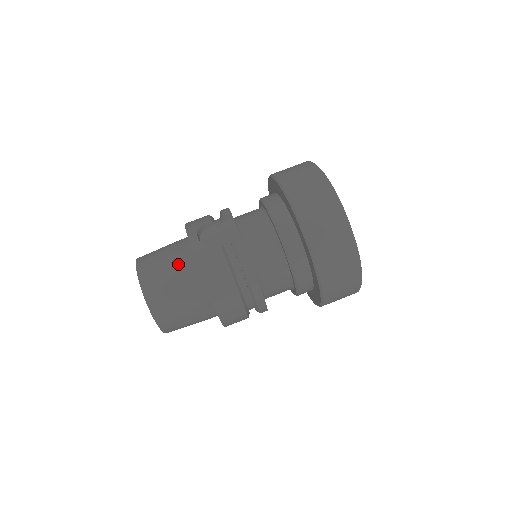
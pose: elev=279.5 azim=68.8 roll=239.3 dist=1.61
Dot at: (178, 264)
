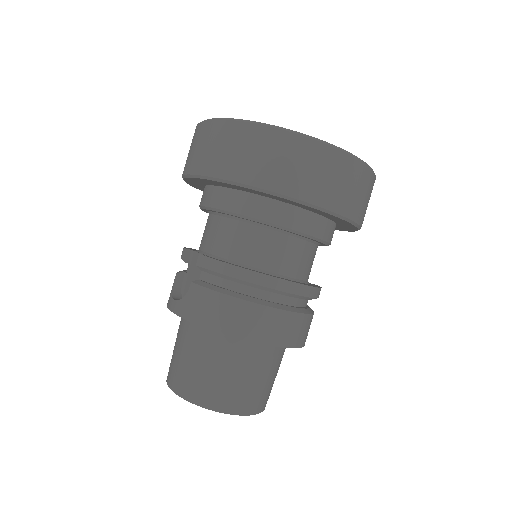
Dot at: (187, 341)
